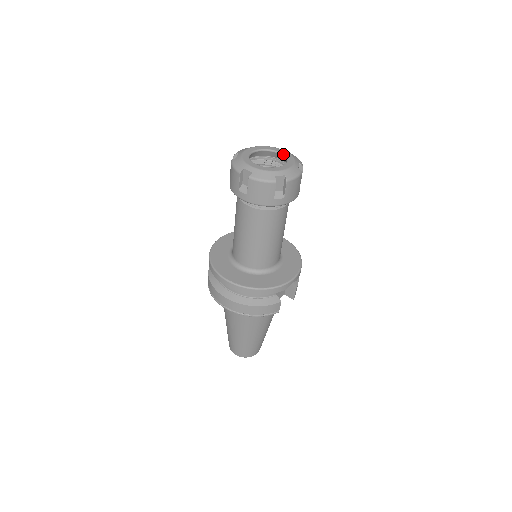
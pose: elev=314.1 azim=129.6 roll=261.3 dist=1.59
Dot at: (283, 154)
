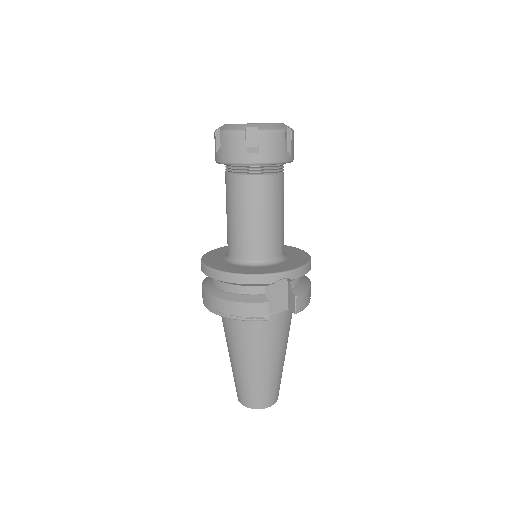
Dot at: occluded
